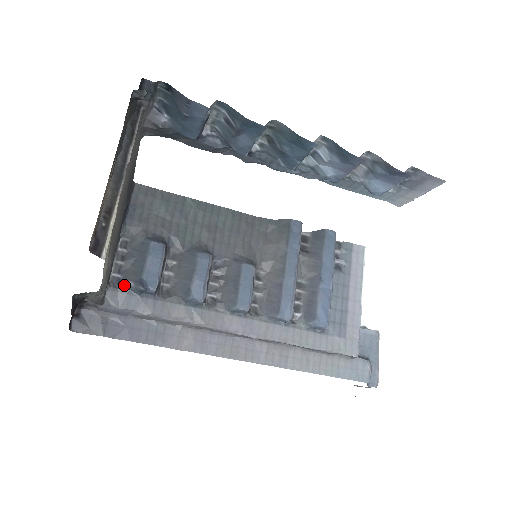
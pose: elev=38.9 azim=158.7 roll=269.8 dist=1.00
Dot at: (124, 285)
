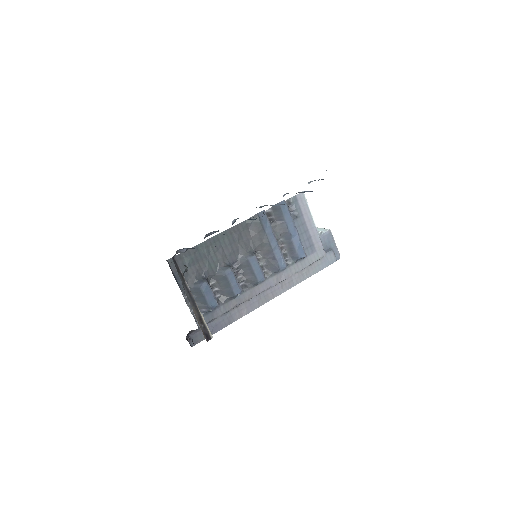
Dot at: (201, 313)
